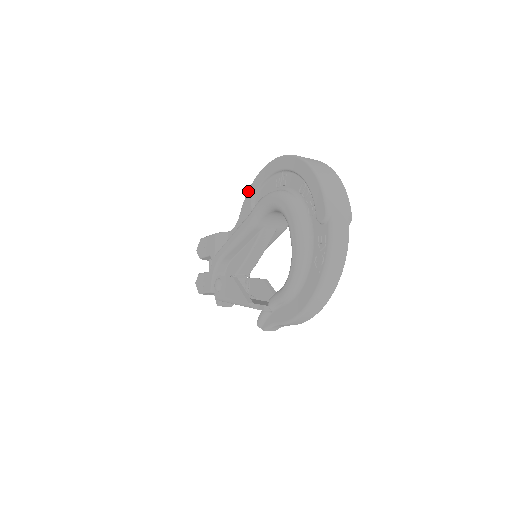
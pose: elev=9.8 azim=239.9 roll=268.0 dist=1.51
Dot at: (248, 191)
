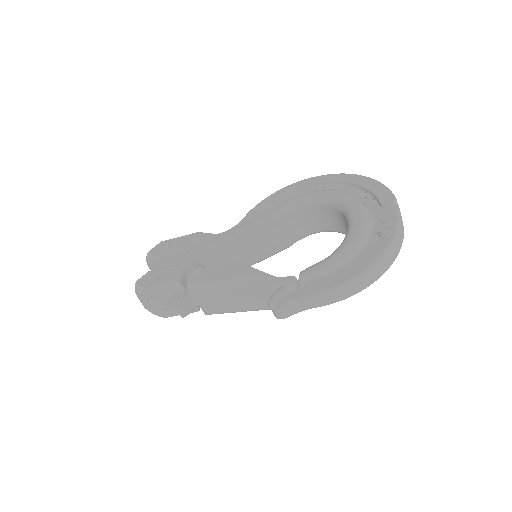
Dot at: (262, 201)
